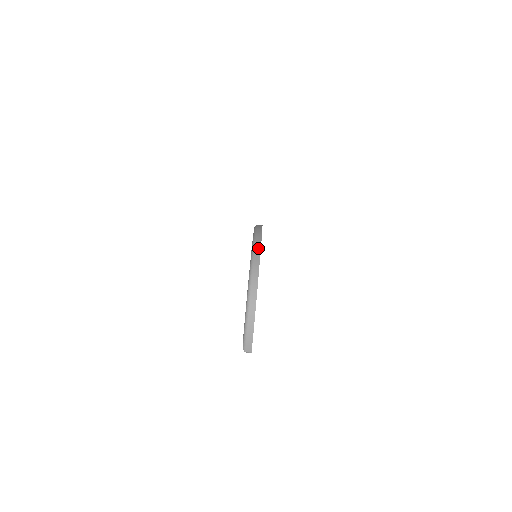
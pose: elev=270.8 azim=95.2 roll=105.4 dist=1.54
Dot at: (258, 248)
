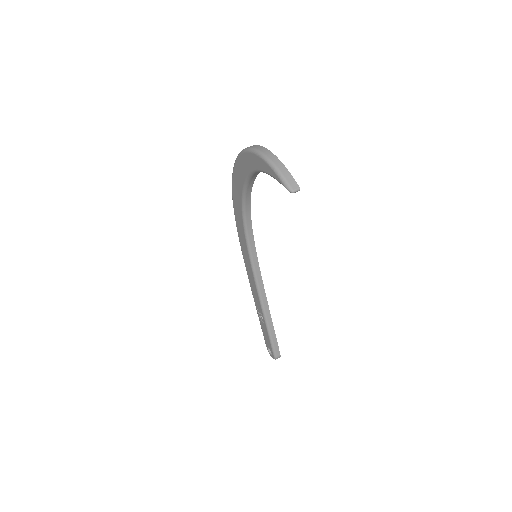
Dot at: occluded
